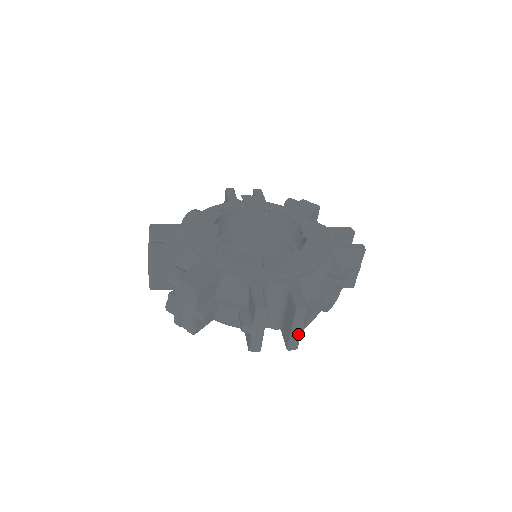
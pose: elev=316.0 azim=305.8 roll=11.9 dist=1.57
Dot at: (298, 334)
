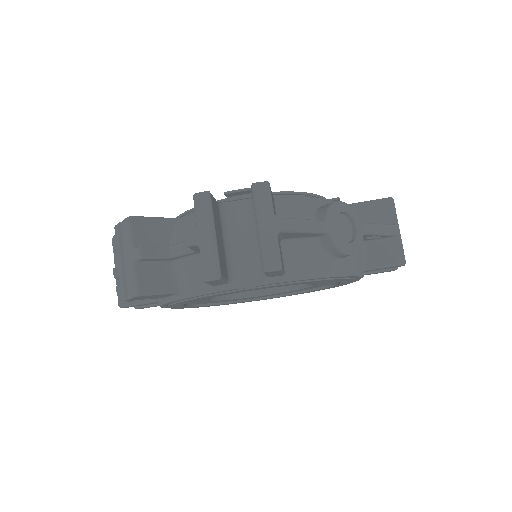
Dot at: (271, 234)
